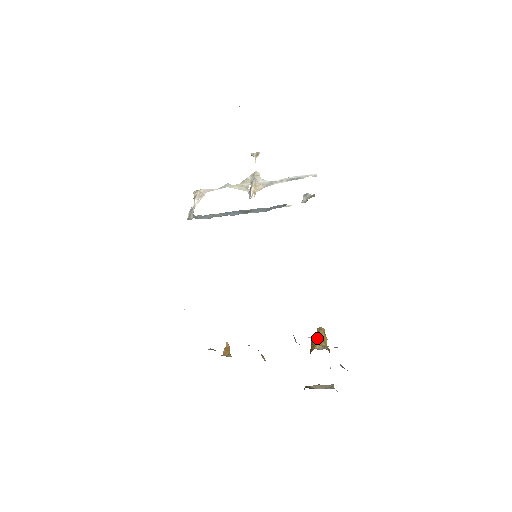
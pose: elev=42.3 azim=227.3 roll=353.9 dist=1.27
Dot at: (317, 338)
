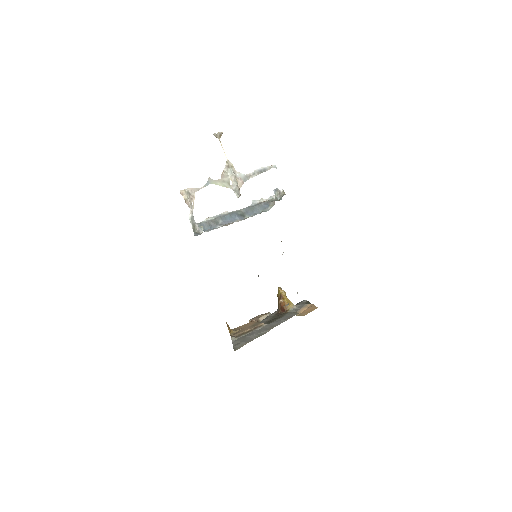
Dot at: (286, 299)
